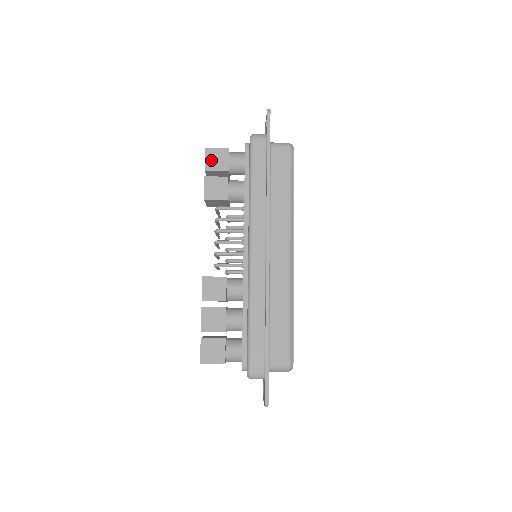
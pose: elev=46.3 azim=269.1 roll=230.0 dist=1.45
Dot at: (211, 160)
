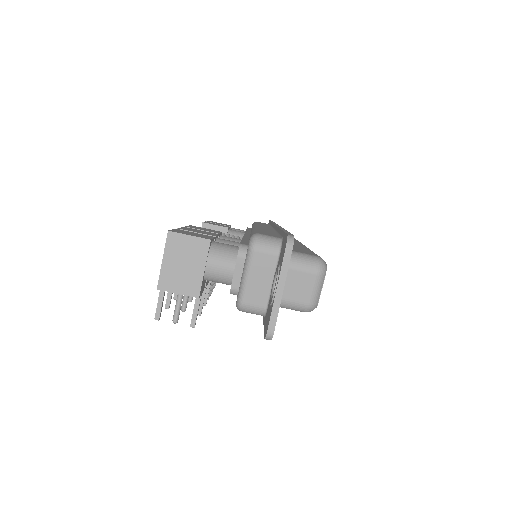
Dot at: (213, 222)
